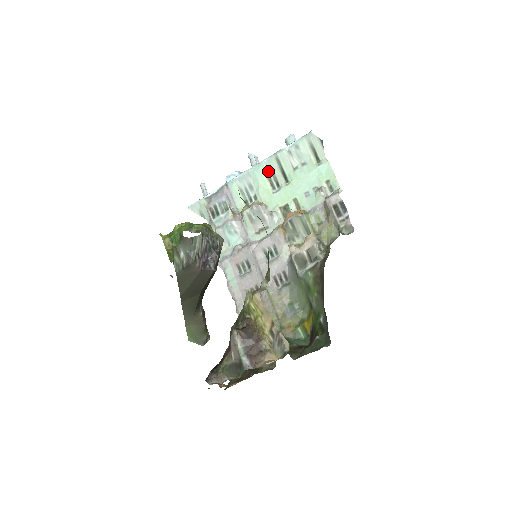
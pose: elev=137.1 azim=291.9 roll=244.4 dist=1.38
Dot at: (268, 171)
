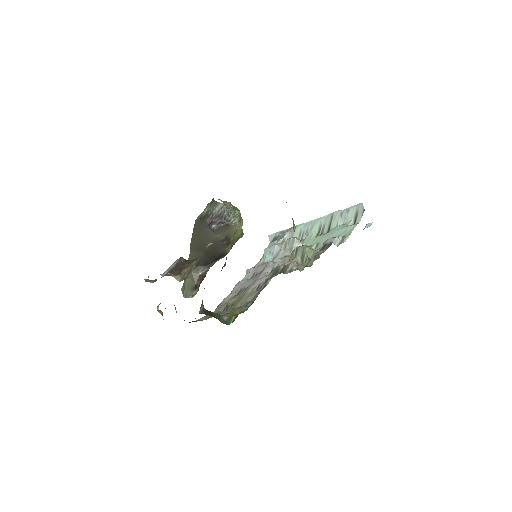
Dot at: (322, 224)
